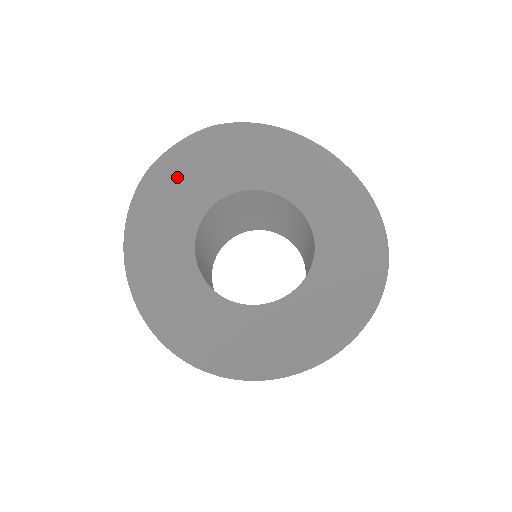
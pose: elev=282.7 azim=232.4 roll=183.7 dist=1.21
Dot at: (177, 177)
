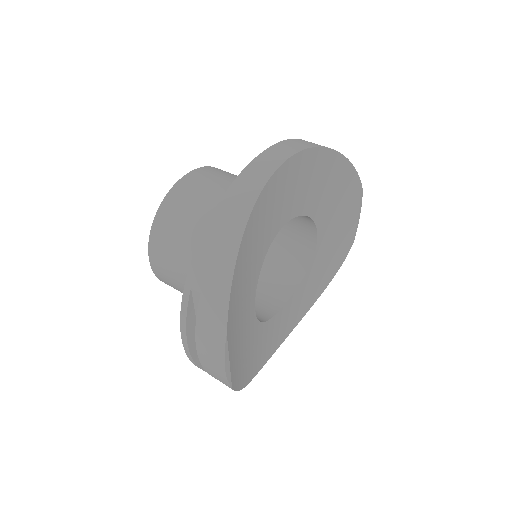
Dot at: (238, 355)
